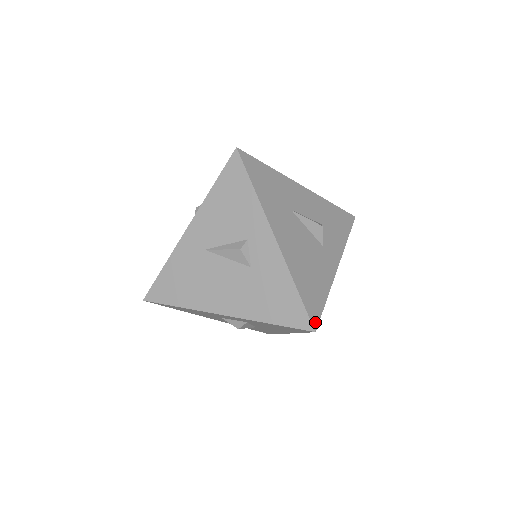
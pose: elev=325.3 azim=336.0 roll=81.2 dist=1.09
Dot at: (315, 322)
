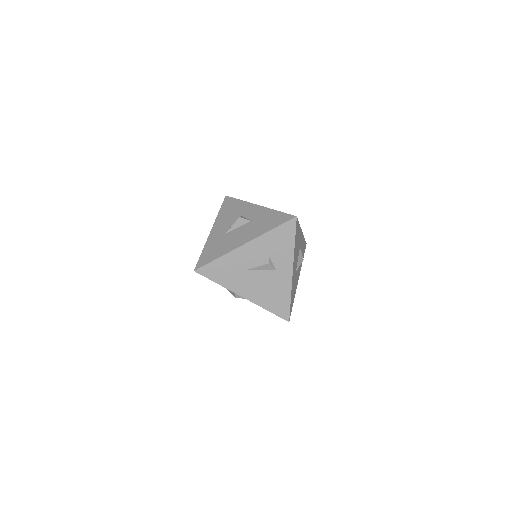
Dot at: (287, 318)
